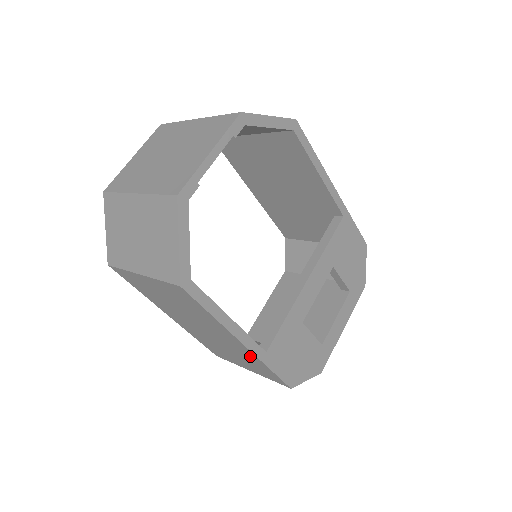
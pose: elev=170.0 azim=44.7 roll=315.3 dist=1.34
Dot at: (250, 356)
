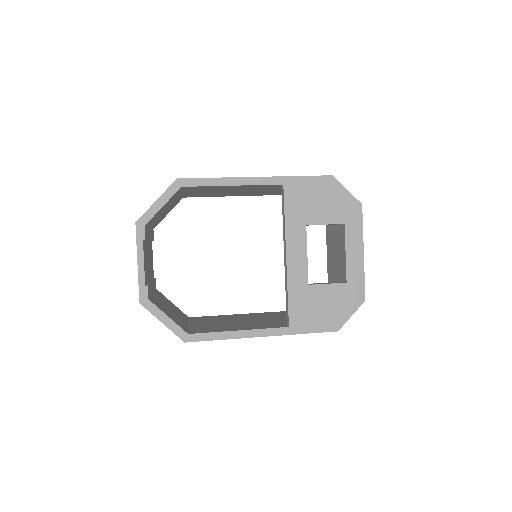
Dot at: occluded
